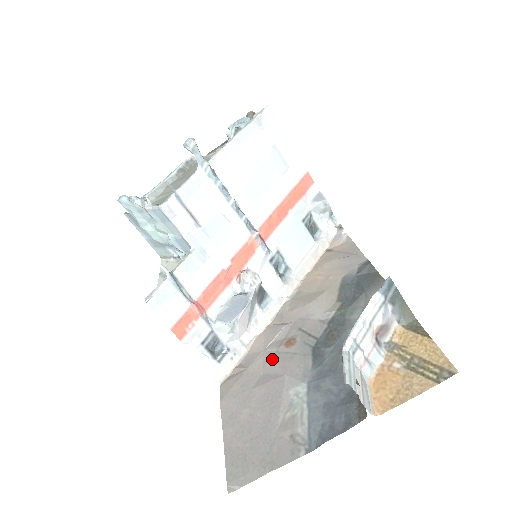
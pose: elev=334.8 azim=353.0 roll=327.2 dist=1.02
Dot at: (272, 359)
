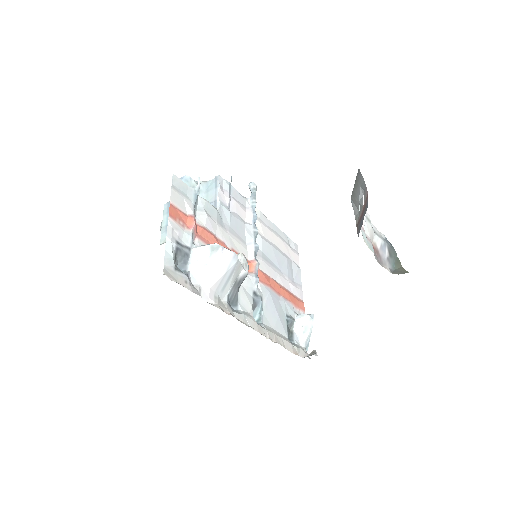
Dot at: occluded
